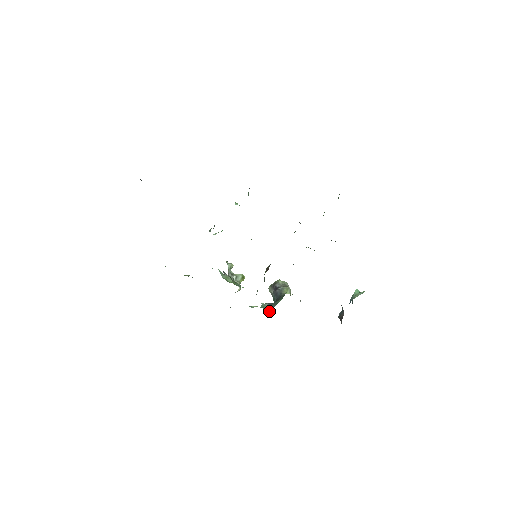
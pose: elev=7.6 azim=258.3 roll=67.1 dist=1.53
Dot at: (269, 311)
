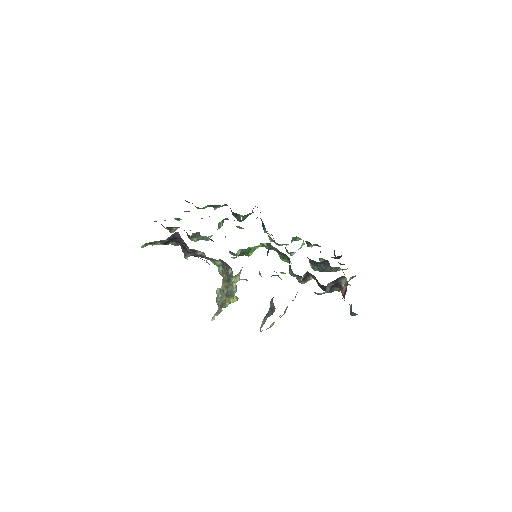
Dot at: occluded
